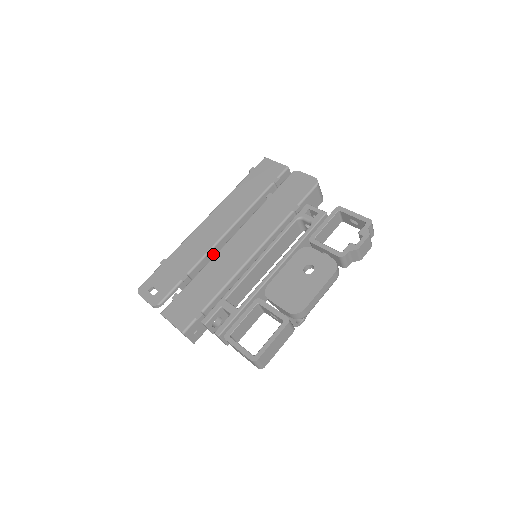
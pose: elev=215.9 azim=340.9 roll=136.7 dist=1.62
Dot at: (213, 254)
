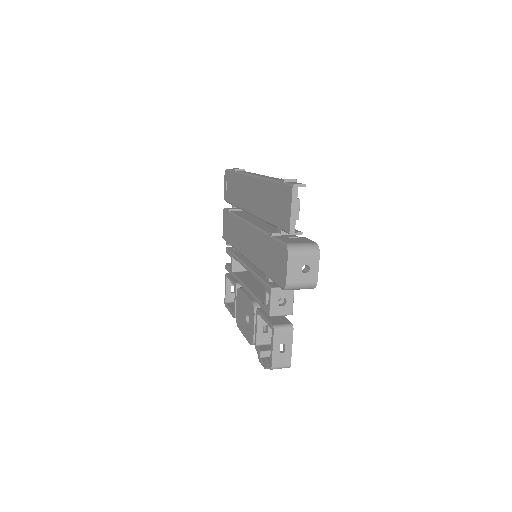
Dot at: occluded
